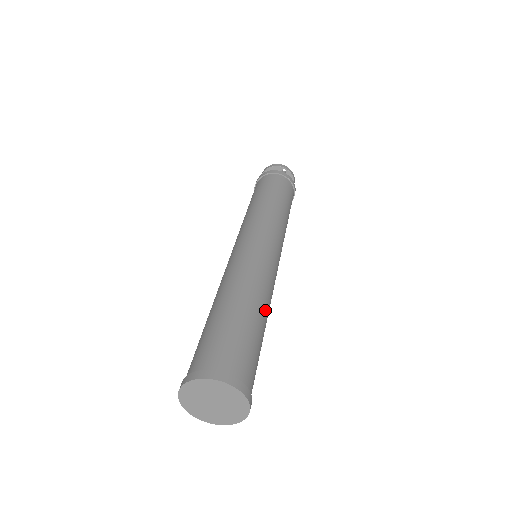
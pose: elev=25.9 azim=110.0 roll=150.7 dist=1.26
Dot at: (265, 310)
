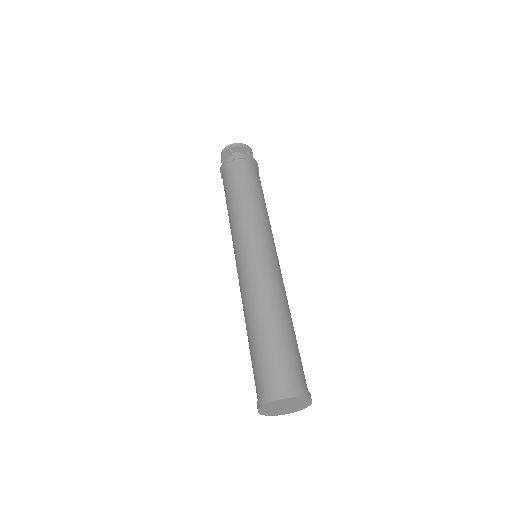
Dot at: occluded
